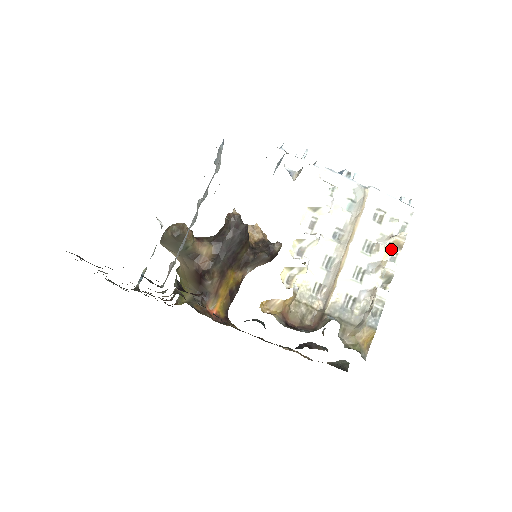
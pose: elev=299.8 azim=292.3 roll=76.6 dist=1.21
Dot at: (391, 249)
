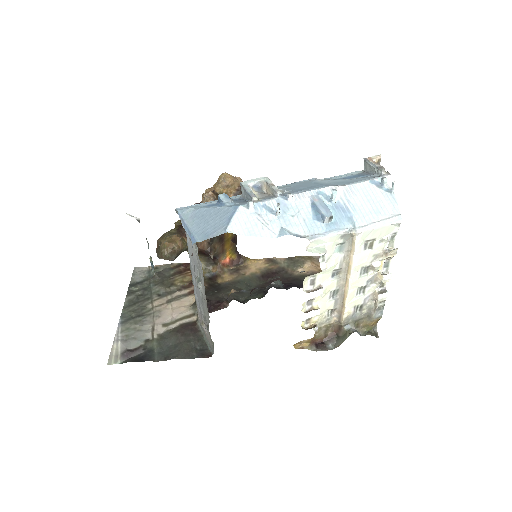
Dot at: (384, 260)
